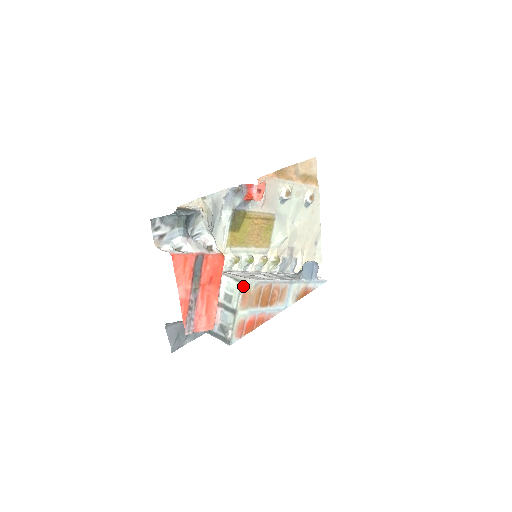
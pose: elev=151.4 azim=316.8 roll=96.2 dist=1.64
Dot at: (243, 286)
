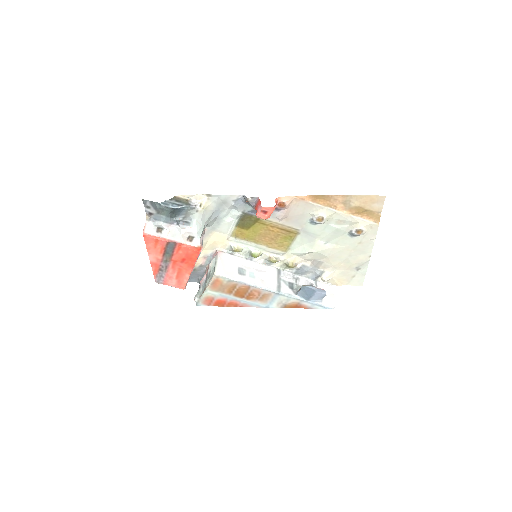
Dot at: (214, 277)
